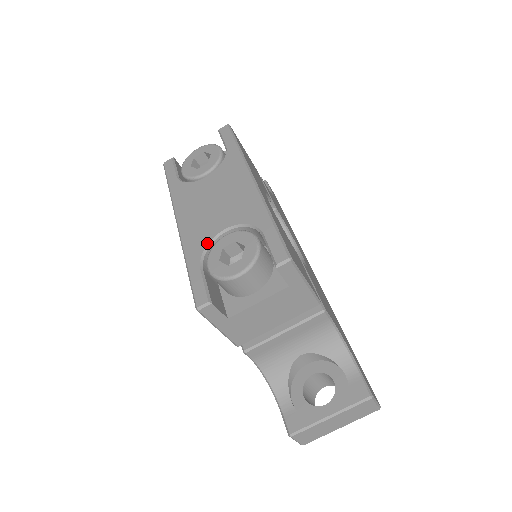
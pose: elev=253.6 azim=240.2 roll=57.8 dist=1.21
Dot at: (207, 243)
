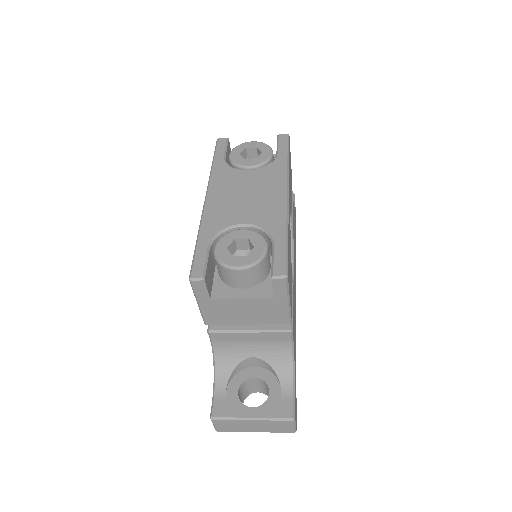
Dot at: (224, 228)
